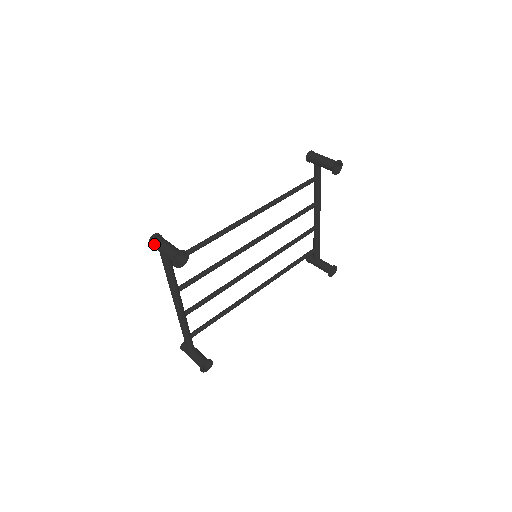
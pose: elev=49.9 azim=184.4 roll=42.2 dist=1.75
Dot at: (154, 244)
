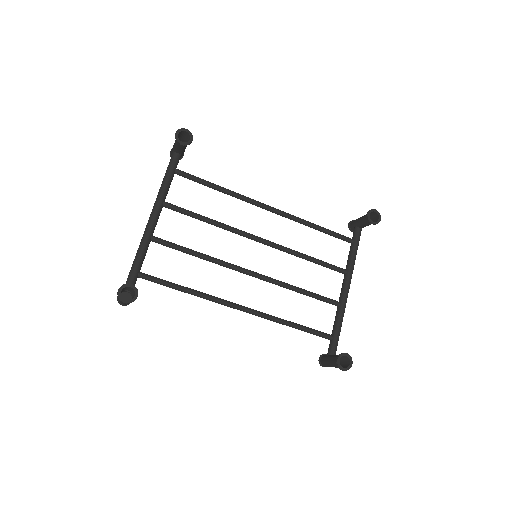
Dot at: occluded
